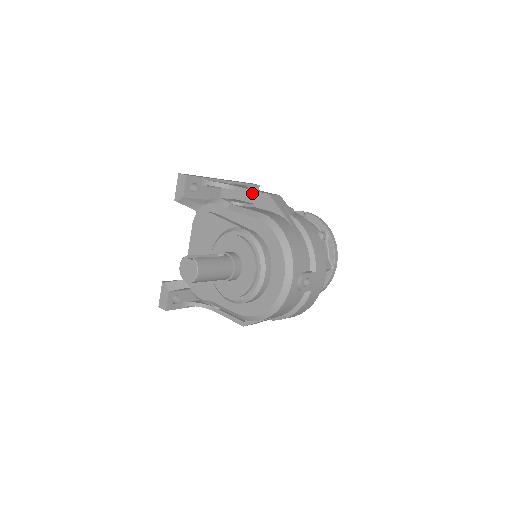
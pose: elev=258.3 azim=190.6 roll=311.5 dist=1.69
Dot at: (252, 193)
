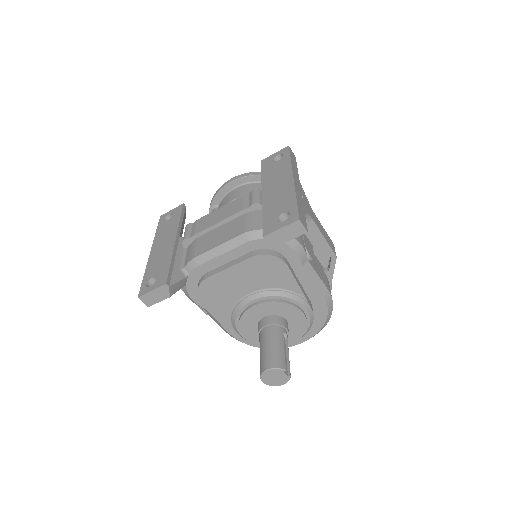
Dot at: (323, 242)
